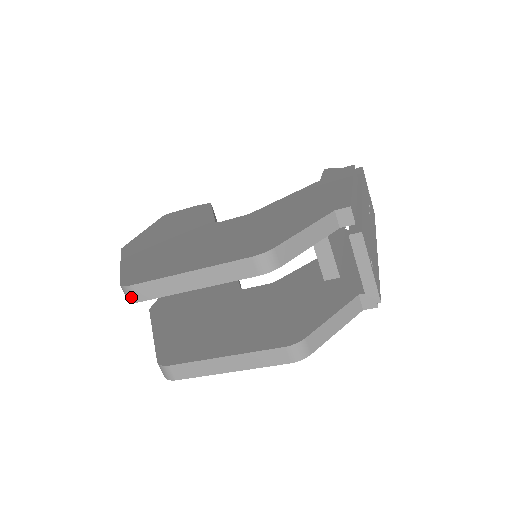
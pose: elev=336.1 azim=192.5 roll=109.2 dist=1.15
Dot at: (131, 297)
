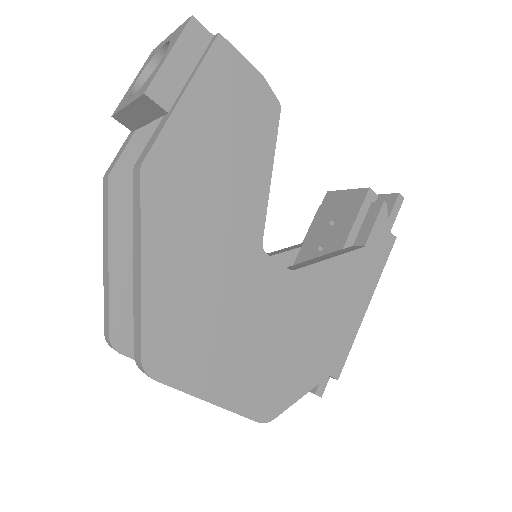
Dot at: (143, 372)
